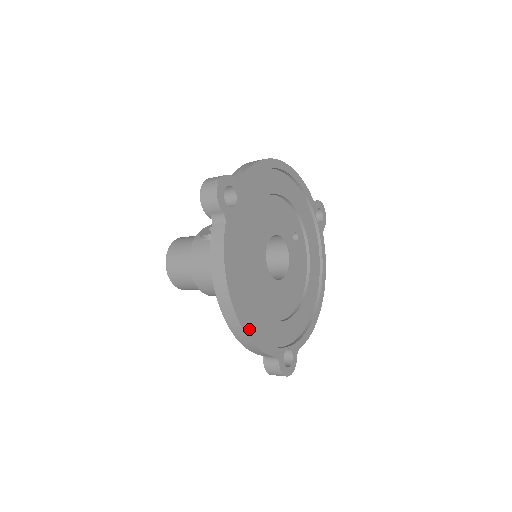
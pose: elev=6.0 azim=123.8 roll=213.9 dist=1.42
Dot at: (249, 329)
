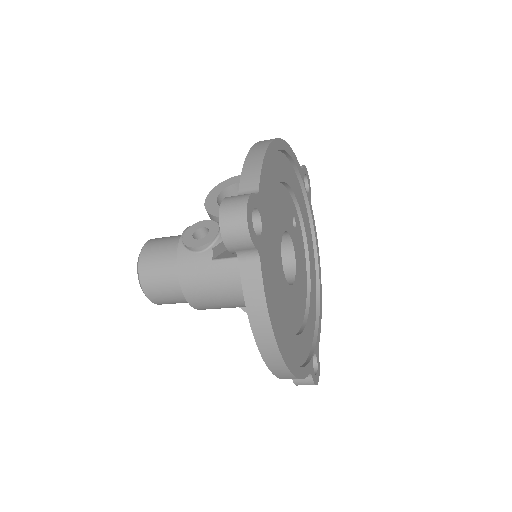
Dot at: (293, 366)
